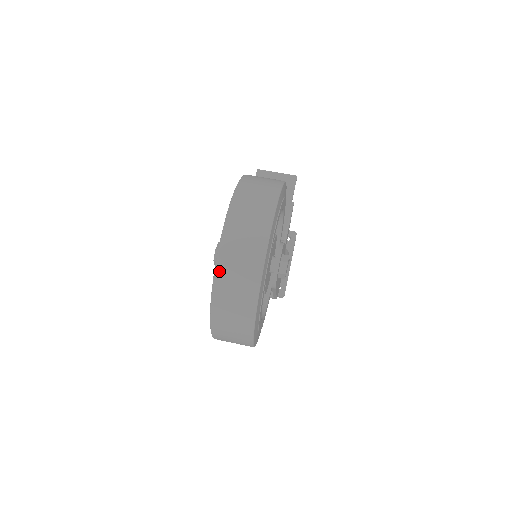
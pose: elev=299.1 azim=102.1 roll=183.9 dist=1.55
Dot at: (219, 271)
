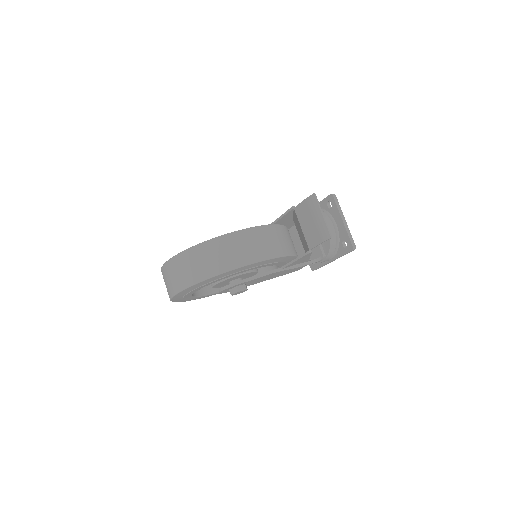
Dot at: occluded
